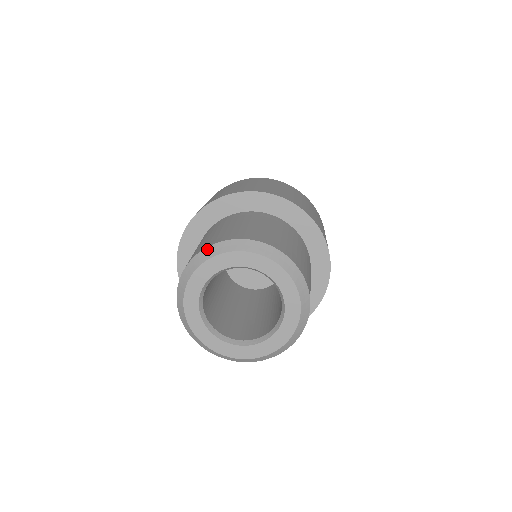
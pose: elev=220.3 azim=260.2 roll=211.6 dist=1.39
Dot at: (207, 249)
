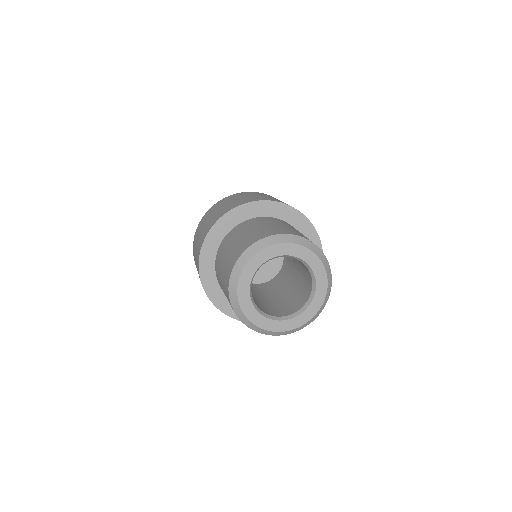
Dot at: (238, 261)
